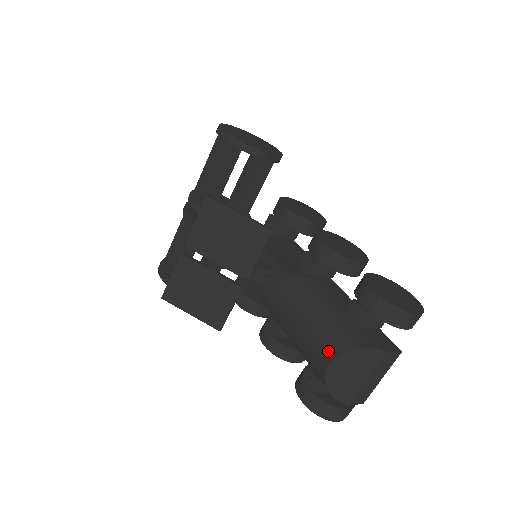
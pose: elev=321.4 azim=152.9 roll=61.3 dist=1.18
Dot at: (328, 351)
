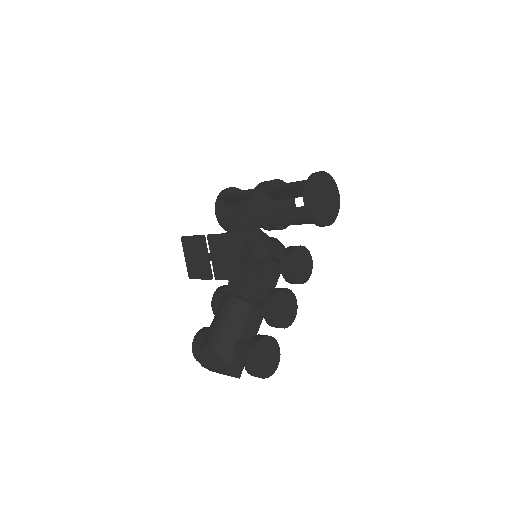
Dot at: (212, 344)
